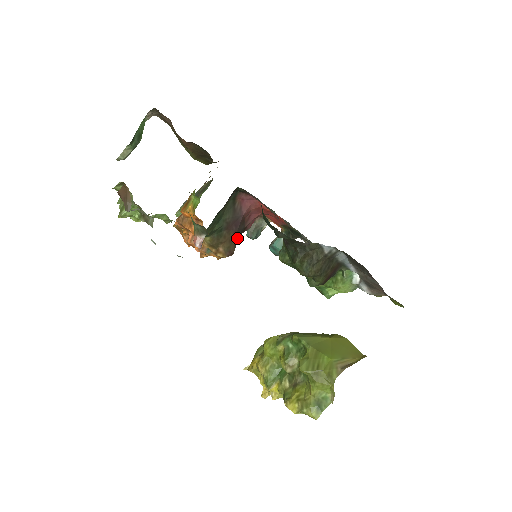
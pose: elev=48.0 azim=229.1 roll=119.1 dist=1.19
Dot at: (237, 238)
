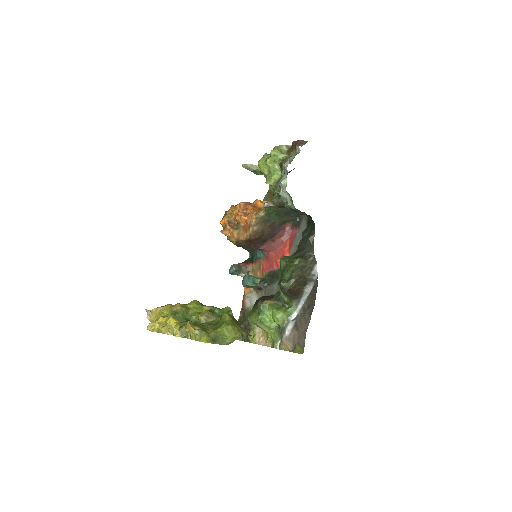
Dot at: (262, 237)
